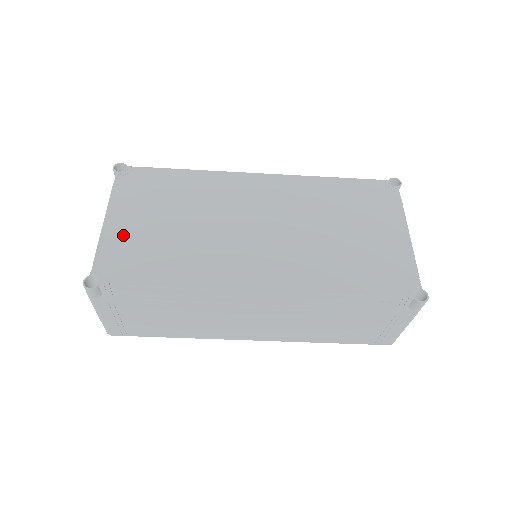
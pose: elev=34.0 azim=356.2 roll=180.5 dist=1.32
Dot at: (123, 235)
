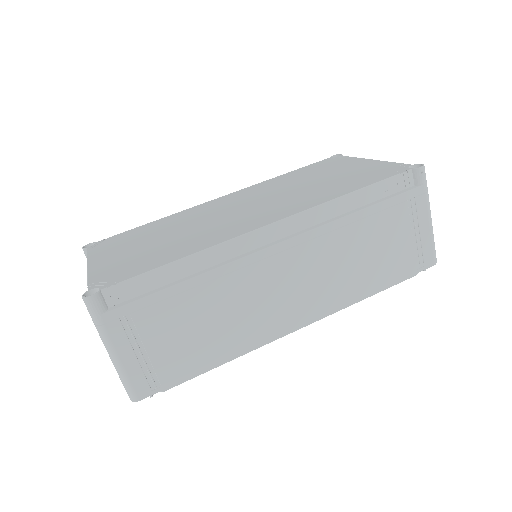
Dot at: (112, 263)
